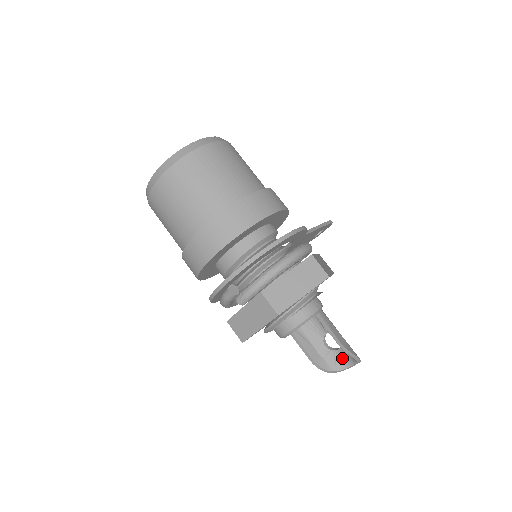
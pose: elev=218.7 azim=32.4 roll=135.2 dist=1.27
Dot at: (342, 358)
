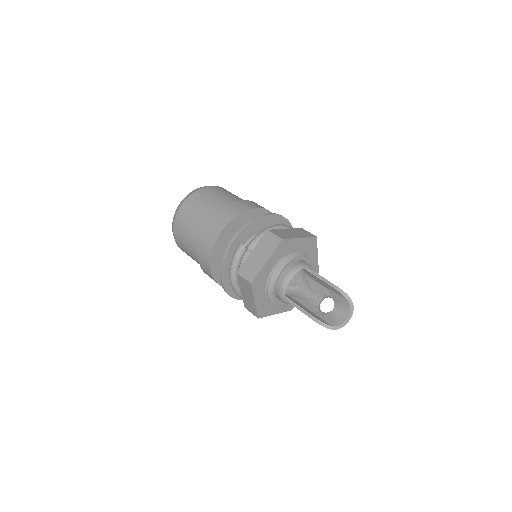
Dot at: (337, 316)
